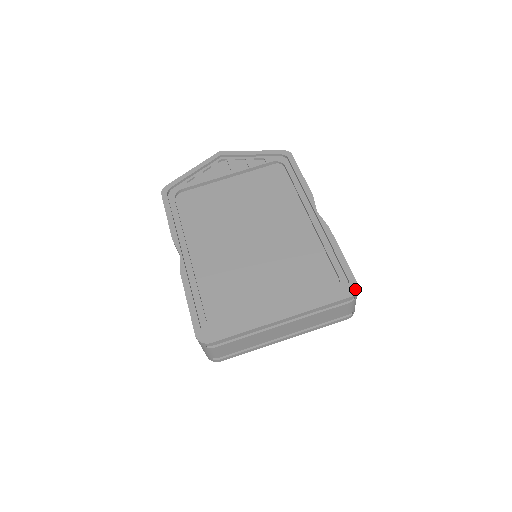
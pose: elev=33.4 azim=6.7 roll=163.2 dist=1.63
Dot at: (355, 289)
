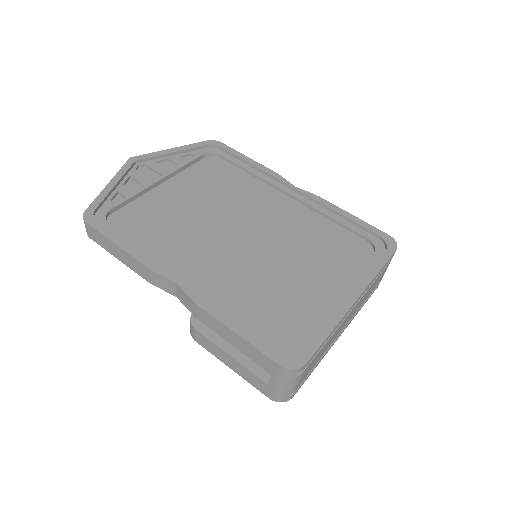
Dot at: (393, 242)
